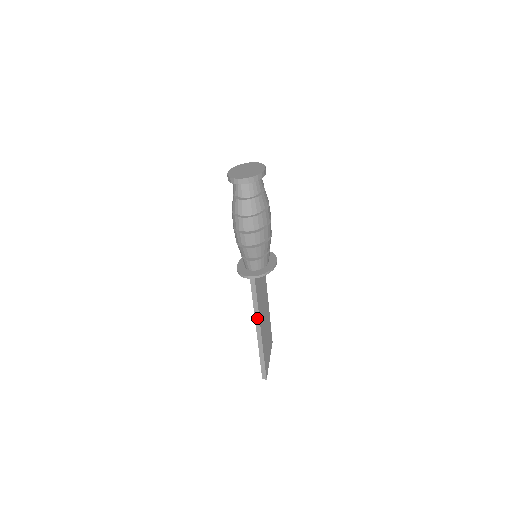
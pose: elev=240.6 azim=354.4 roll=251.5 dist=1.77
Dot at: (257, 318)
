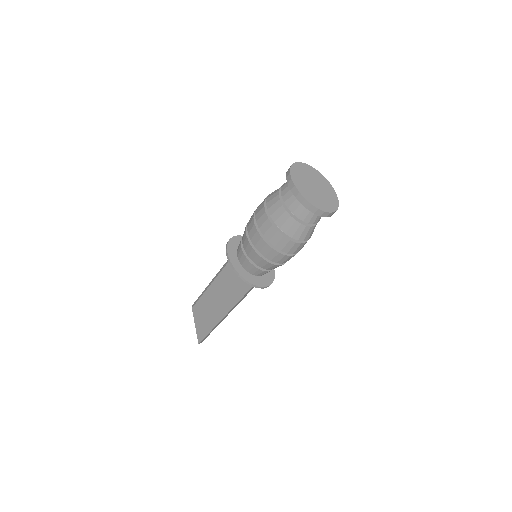
Dot at: (234, 307)
